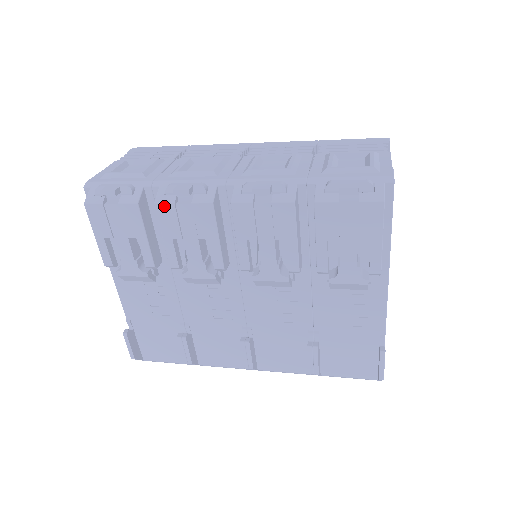
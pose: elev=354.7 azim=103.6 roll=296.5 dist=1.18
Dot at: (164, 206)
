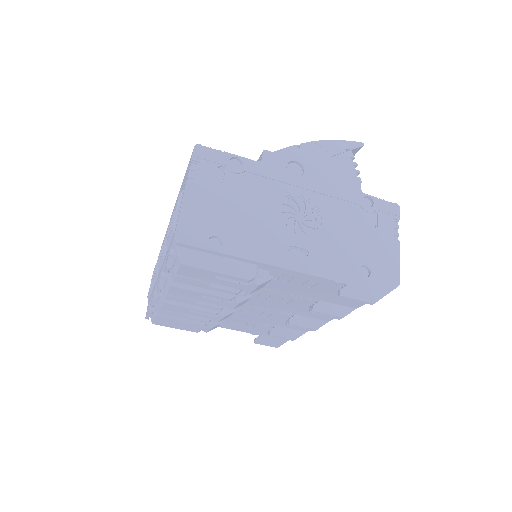
Dot at: (160, 312)
